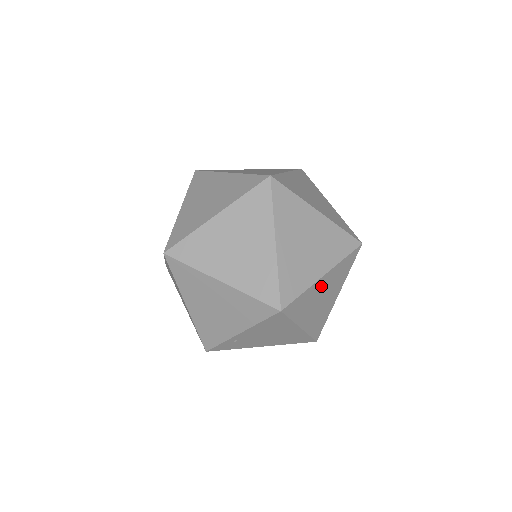
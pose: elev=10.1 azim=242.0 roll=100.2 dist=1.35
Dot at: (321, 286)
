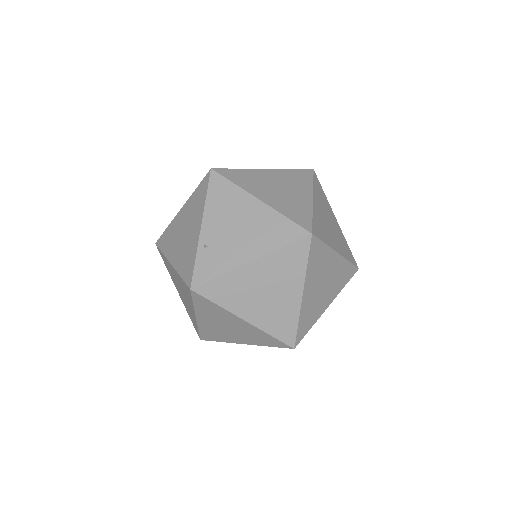
Dot at: (268, 176)
